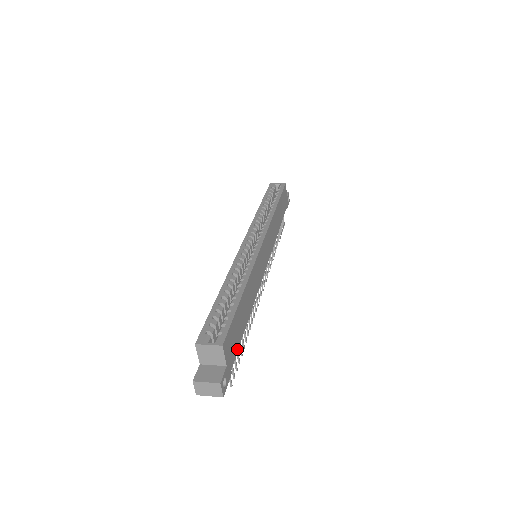
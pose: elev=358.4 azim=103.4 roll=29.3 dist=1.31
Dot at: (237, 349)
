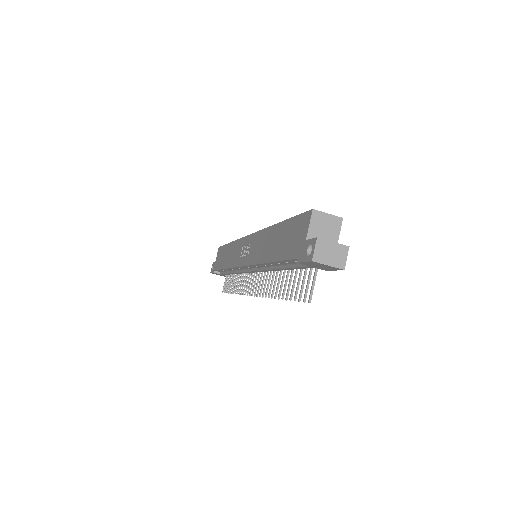
Dot at: occluded
